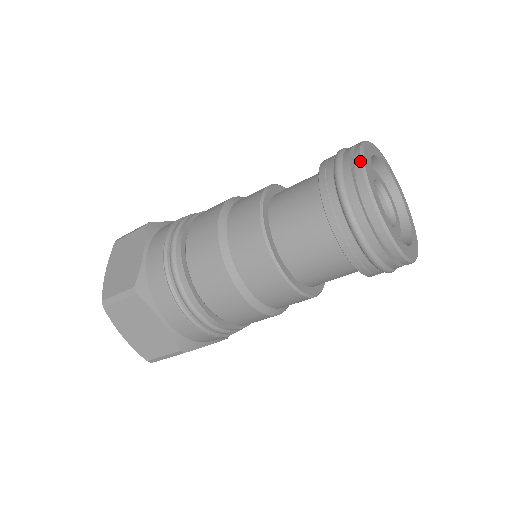
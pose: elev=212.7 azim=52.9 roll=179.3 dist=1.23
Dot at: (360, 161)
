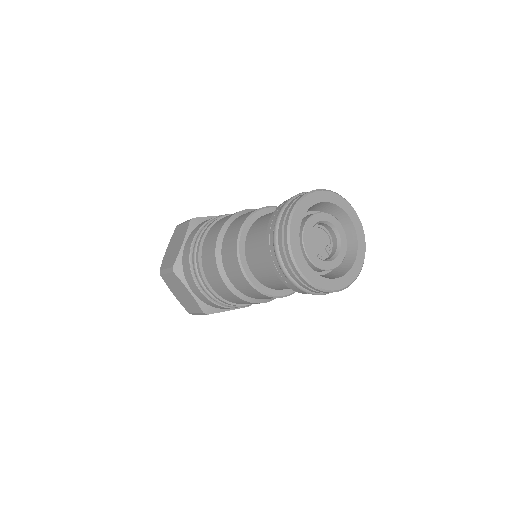
Dot at: (296, 270)
